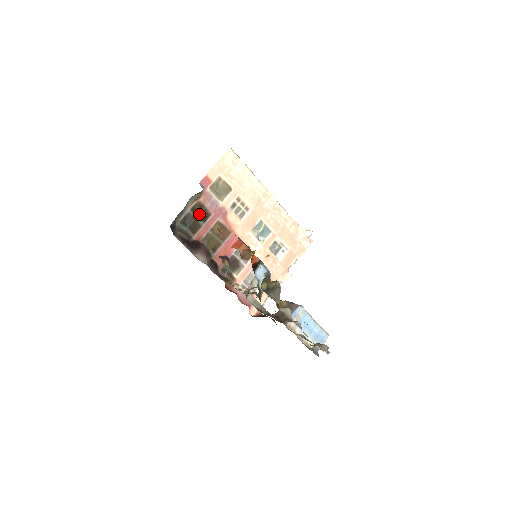
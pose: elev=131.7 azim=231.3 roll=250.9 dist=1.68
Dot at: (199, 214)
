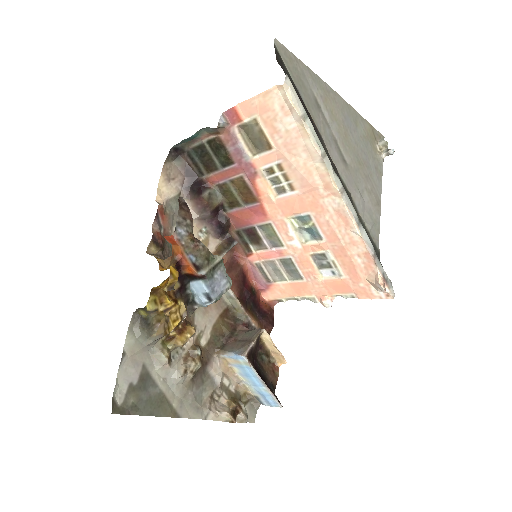
Dot at: (218, 153)
